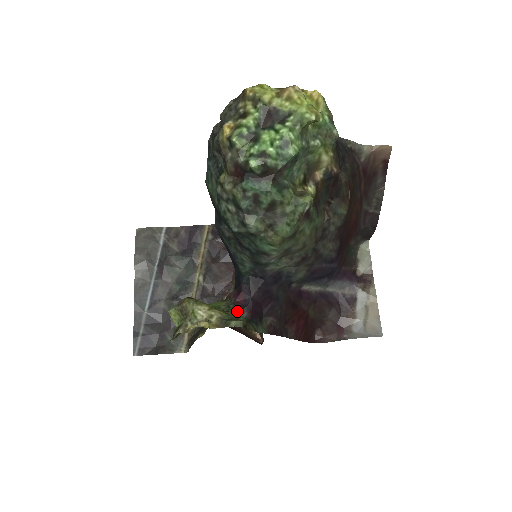
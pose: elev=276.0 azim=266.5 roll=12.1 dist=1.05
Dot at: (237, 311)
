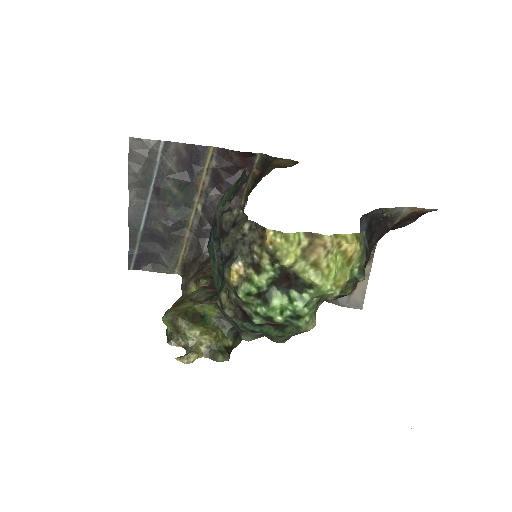
Dot at: (227, 328)
